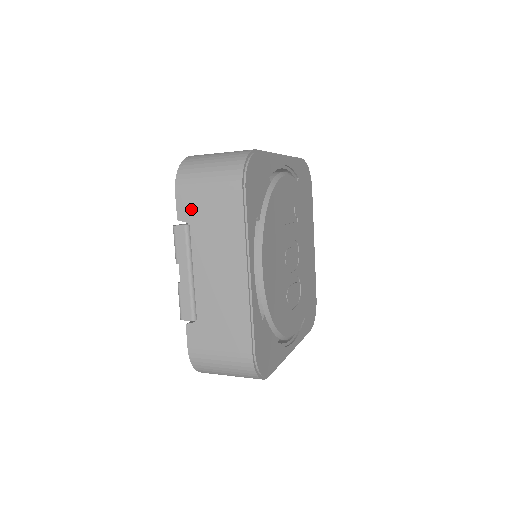
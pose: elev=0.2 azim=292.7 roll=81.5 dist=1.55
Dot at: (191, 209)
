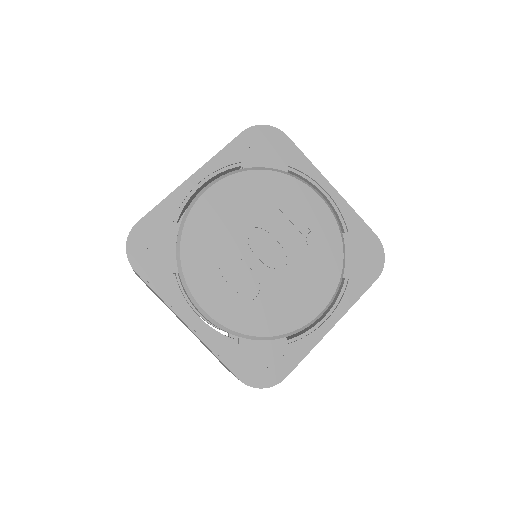
Dot at: occluded
